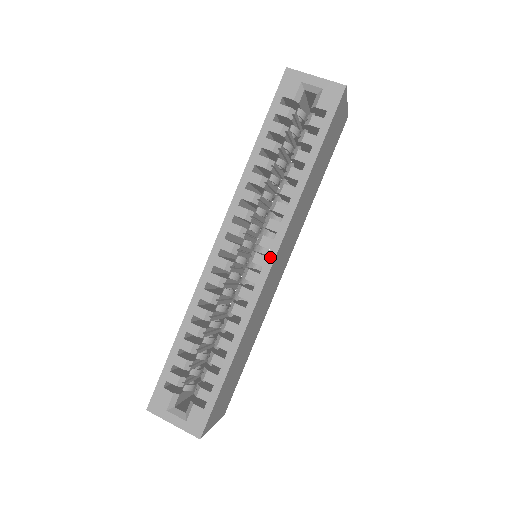
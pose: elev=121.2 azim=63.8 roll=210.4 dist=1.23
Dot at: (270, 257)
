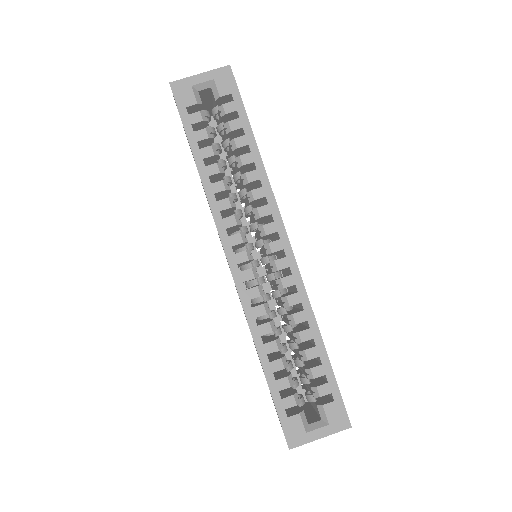
Dot at: (283, 237)
